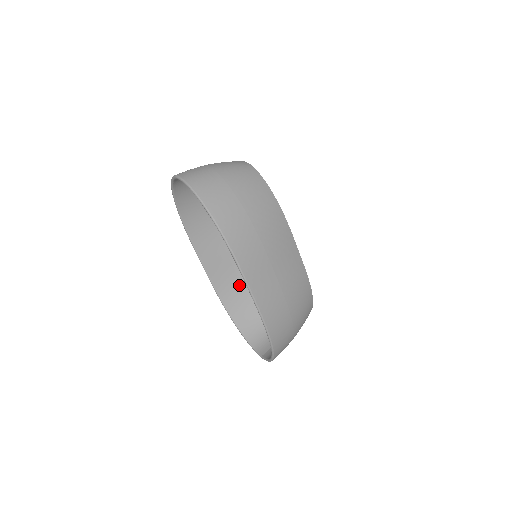
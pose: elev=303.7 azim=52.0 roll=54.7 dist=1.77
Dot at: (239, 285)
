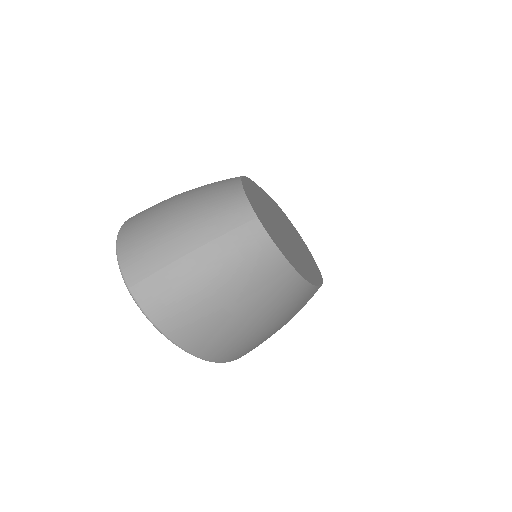
Dot at: occluded
